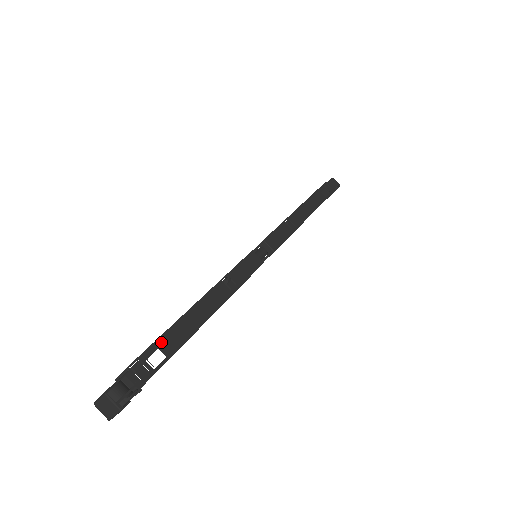
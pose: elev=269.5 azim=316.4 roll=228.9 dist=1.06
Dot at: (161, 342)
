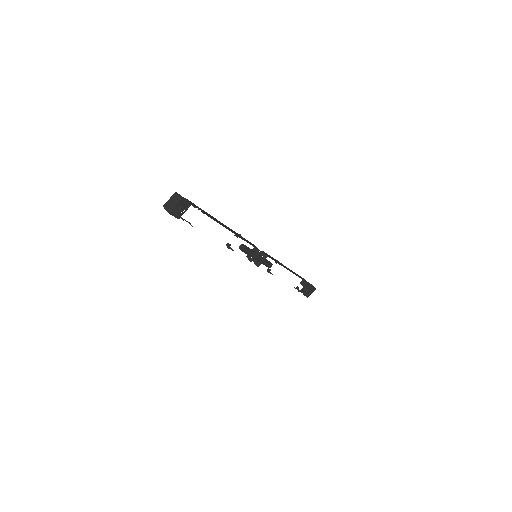
Dot at: (203, 210)
